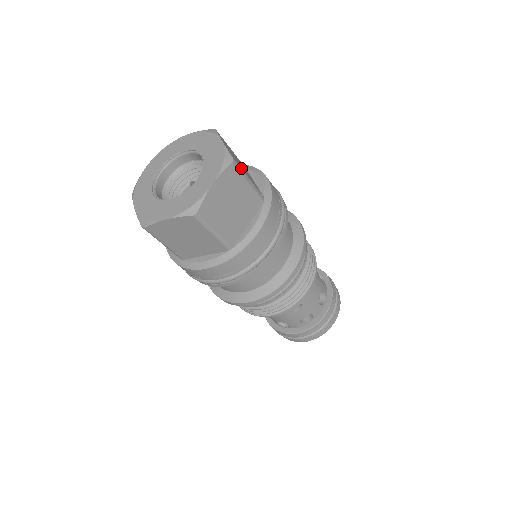
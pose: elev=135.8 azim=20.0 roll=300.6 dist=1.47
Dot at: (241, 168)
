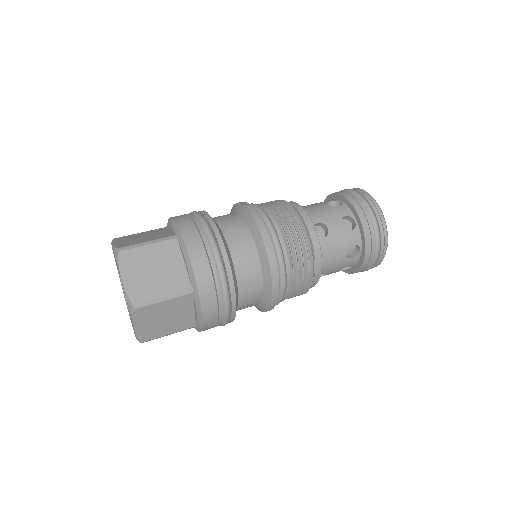
Dot at: (148, 298)
